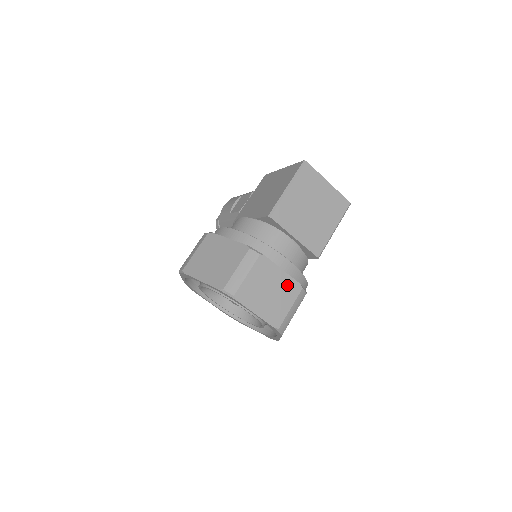
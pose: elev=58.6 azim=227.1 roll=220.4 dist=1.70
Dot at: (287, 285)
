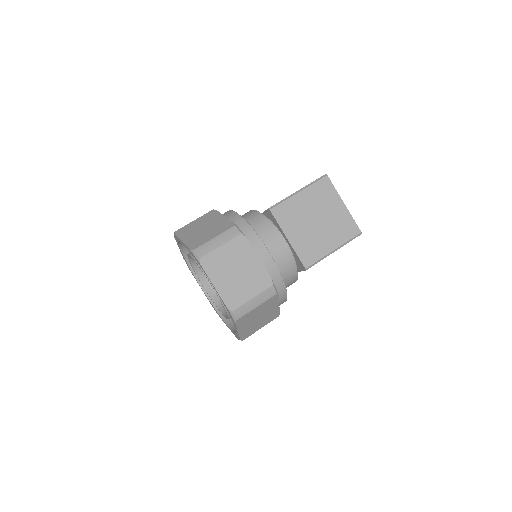
Dot at: (258, 274)
